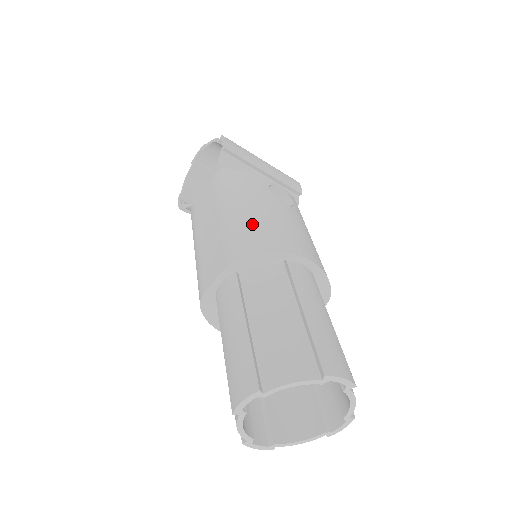
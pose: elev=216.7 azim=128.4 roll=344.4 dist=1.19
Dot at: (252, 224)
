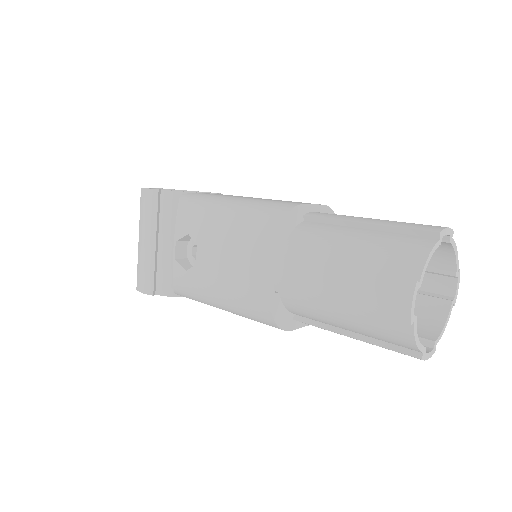
Dot at: occluded
